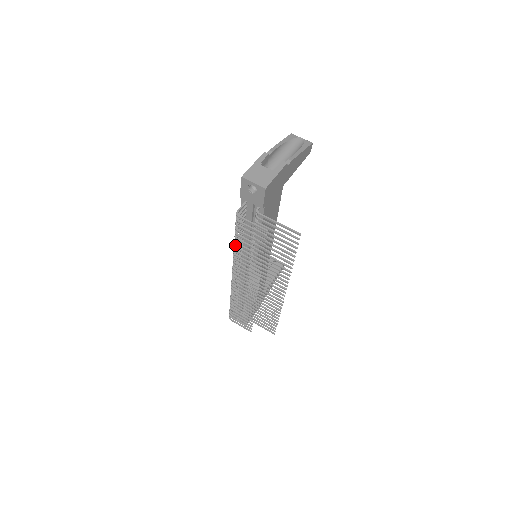
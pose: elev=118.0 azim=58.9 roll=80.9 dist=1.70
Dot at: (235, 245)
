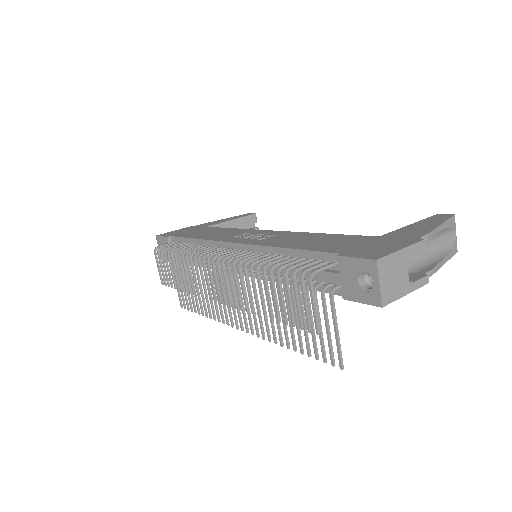
Dot at: (259, 267)
